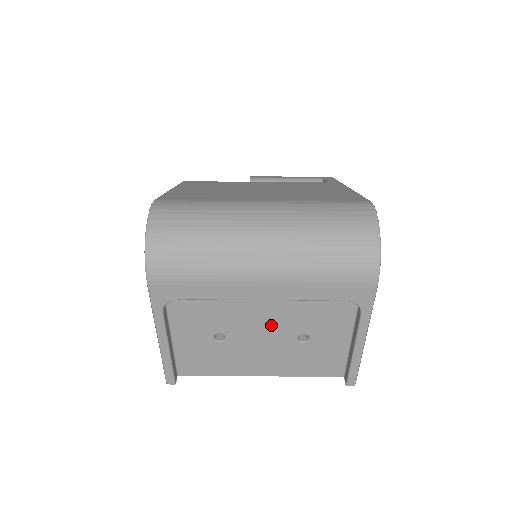
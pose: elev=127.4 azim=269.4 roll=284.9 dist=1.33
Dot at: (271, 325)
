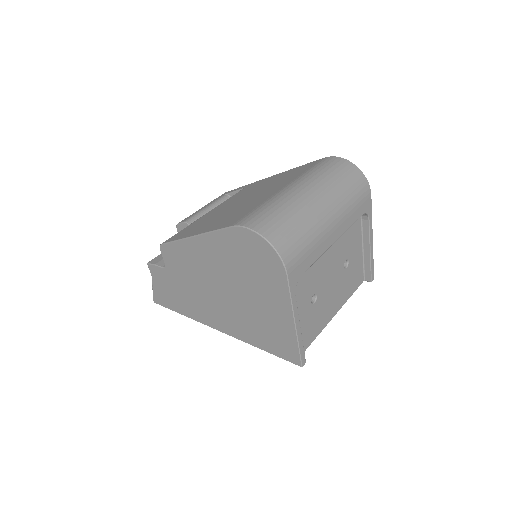
Dot at: (333, 265)
